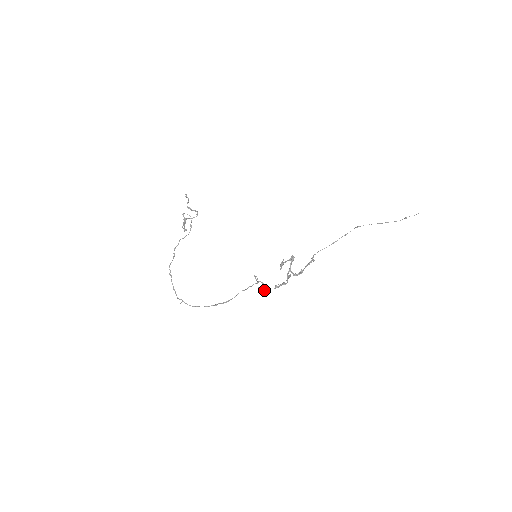
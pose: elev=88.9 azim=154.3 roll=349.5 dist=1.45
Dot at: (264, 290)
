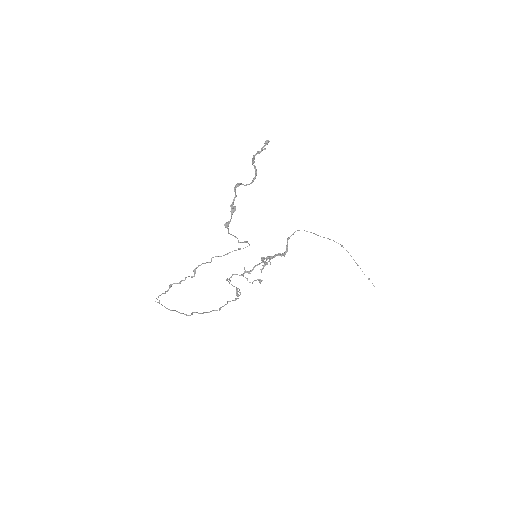
Dot at: occluded
